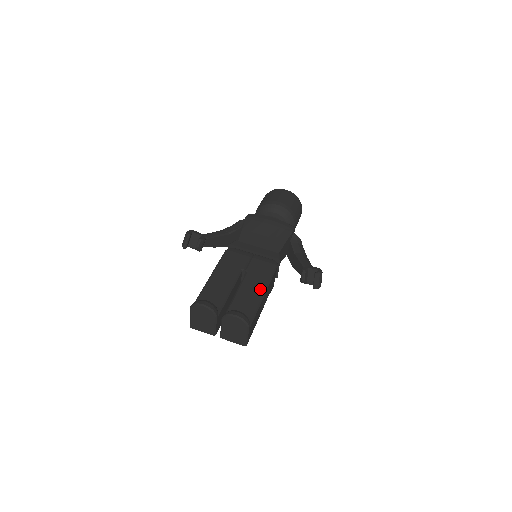
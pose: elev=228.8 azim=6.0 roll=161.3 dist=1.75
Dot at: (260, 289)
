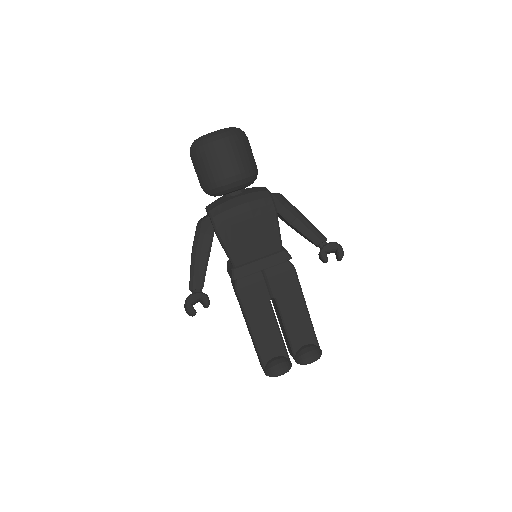
Dot at: (301, 308)
